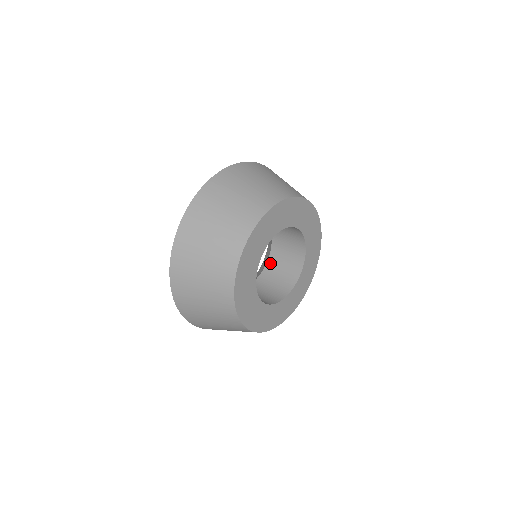
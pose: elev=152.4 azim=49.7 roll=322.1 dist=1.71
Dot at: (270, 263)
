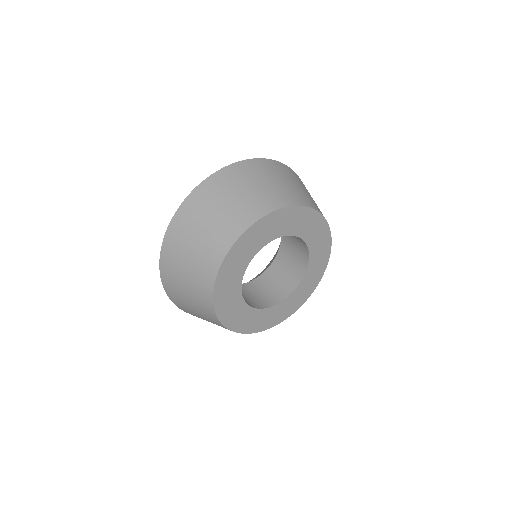
Dot at: (274, 266)
